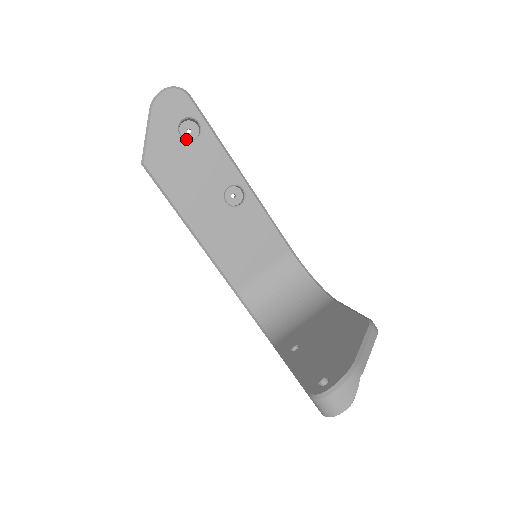
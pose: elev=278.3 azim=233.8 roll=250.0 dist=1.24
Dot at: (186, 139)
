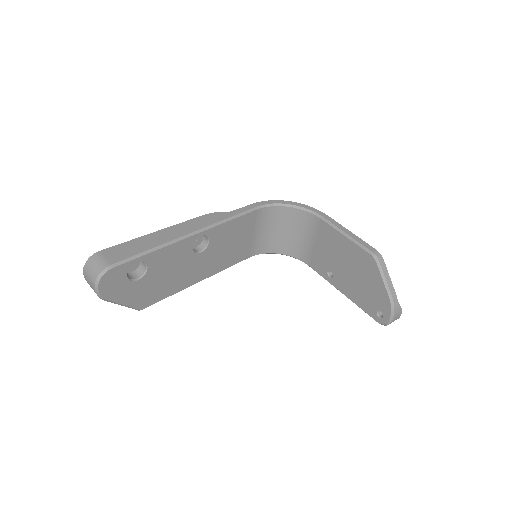
Dot at: (142, 275)
